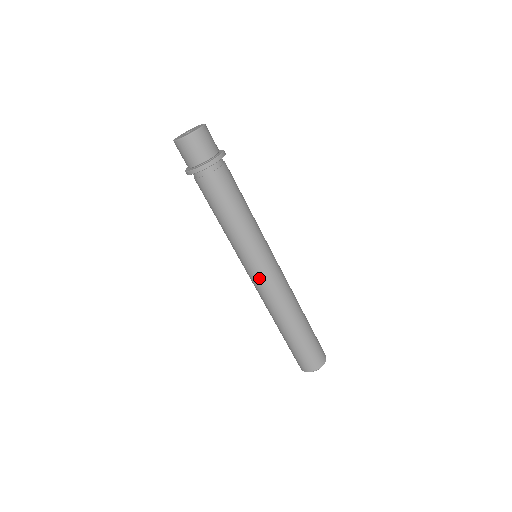
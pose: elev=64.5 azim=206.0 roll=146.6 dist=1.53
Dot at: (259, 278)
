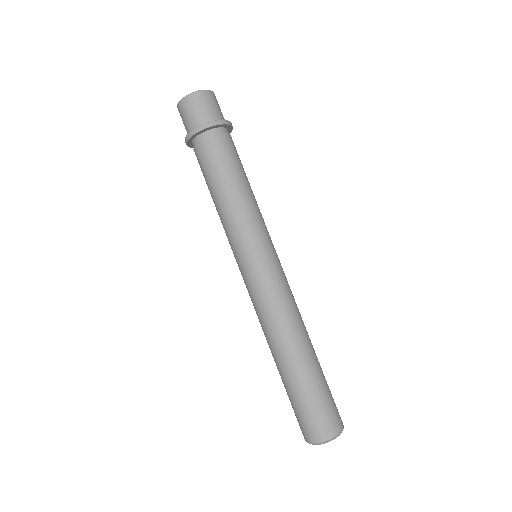
Dot at: (246, 282)
